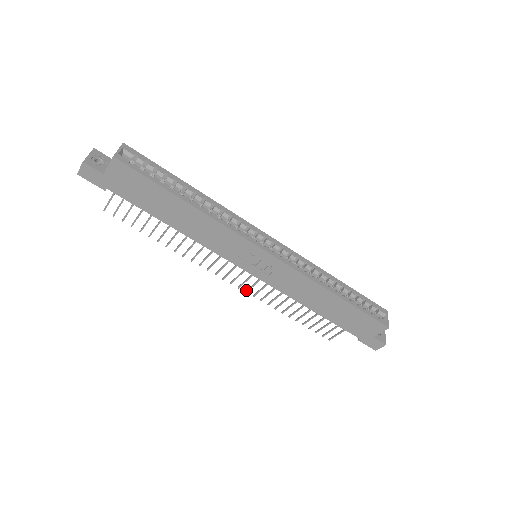
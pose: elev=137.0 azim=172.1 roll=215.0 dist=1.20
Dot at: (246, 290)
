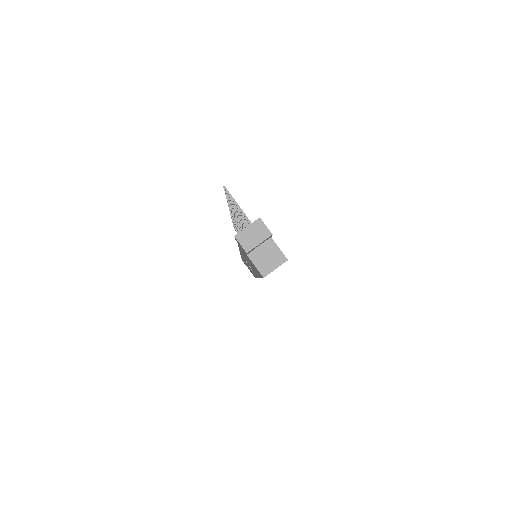
Dot at: occluded
